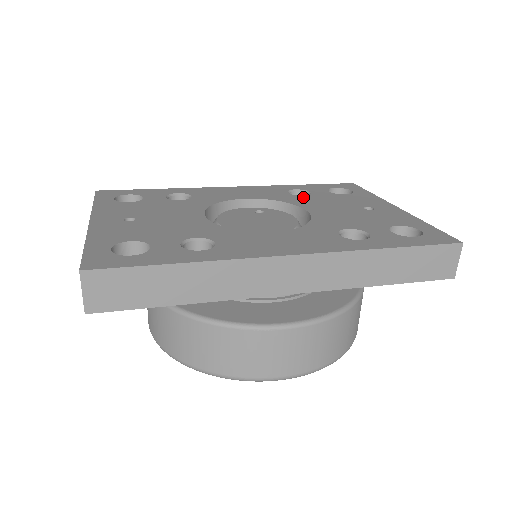
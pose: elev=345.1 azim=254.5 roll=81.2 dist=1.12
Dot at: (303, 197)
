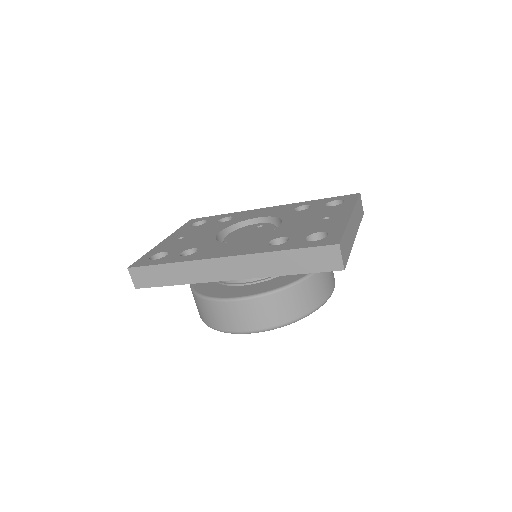
Dot at: (298, 212)
